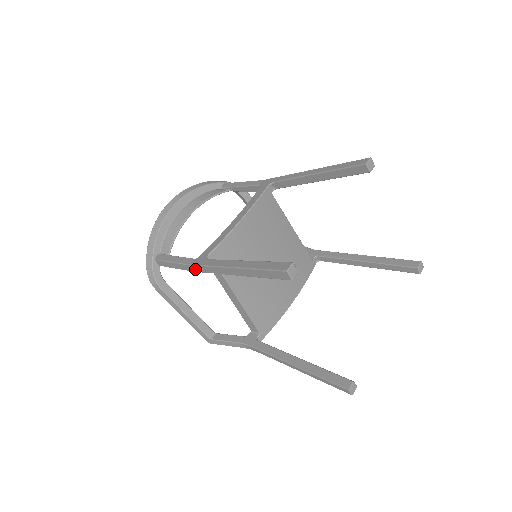
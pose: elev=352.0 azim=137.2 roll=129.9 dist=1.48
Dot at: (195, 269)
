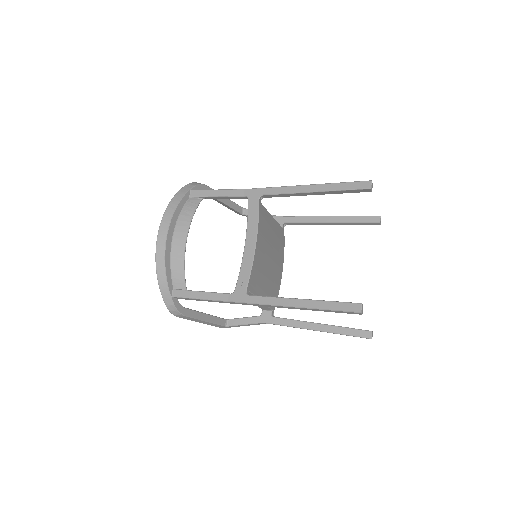
Dot at: (235, 303)
